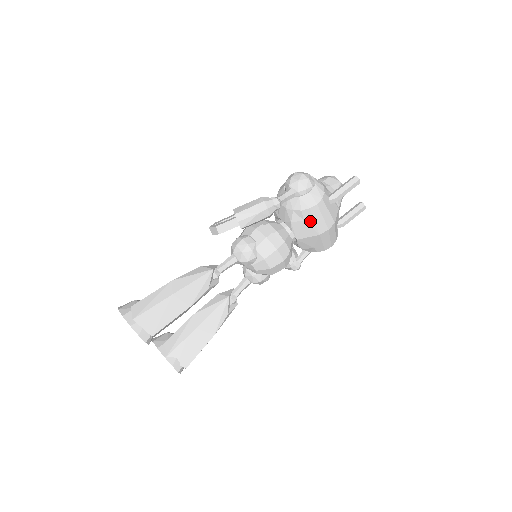
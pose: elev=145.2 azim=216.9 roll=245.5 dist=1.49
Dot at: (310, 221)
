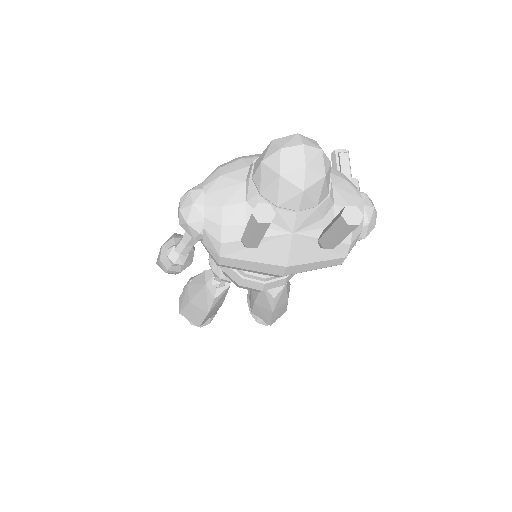
Dot at: occluded
